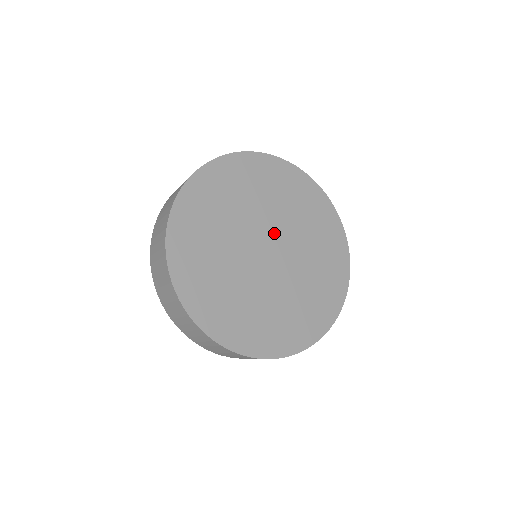
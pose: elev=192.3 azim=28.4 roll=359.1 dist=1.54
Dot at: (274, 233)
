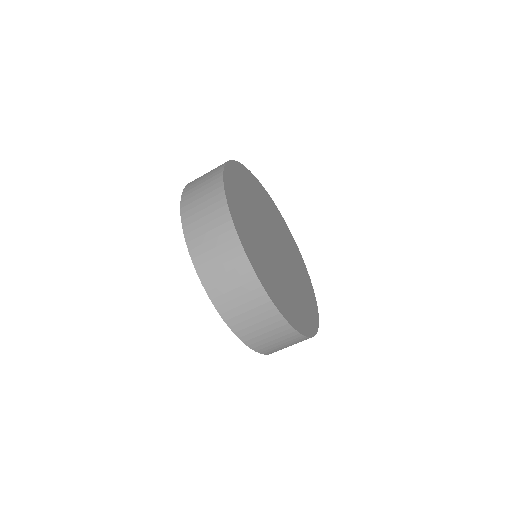
Dot at: (270, 230)
